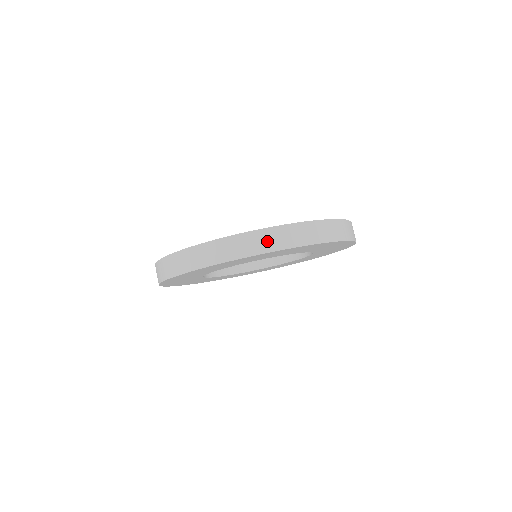
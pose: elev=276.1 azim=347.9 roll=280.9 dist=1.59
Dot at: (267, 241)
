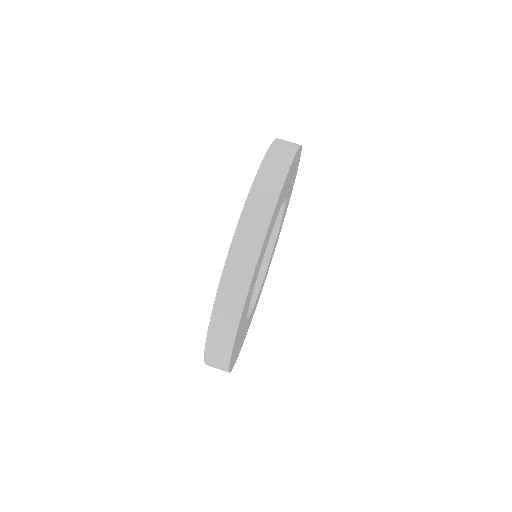
Dot at: (239, 273)
